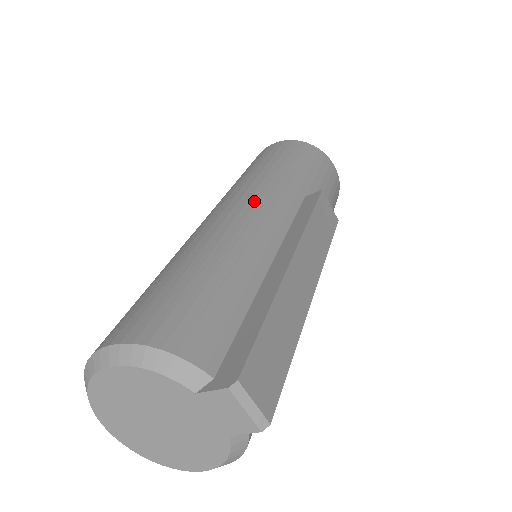
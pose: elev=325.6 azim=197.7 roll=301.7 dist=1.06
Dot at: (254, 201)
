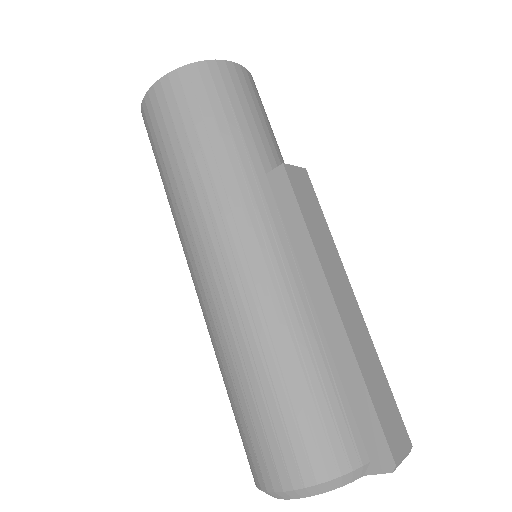
Dot at: (240, 240)
